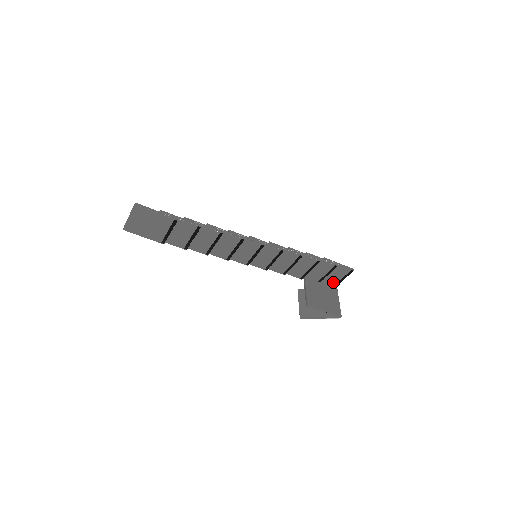
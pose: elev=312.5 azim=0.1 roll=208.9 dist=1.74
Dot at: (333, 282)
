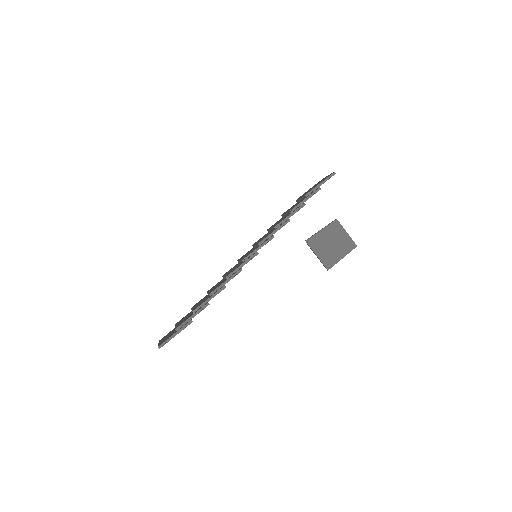
Dot at: occluded
